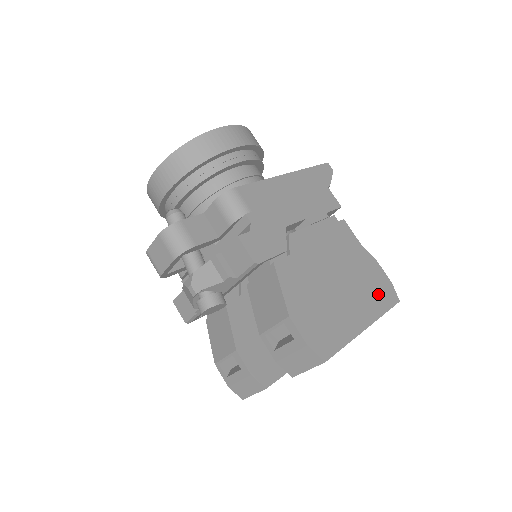
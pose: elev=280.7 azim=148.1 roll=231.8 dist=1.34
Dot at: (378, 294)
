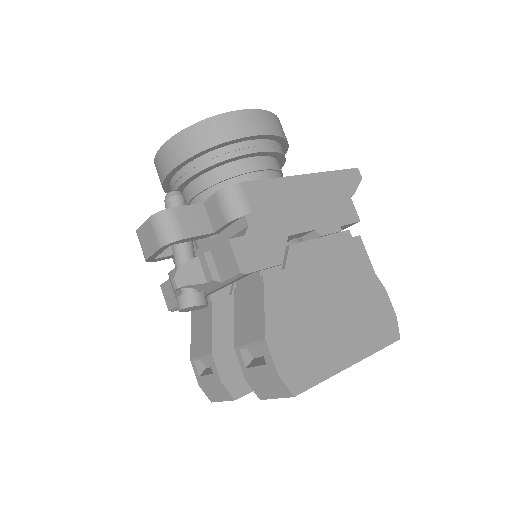
Dot at: (377, 327)
